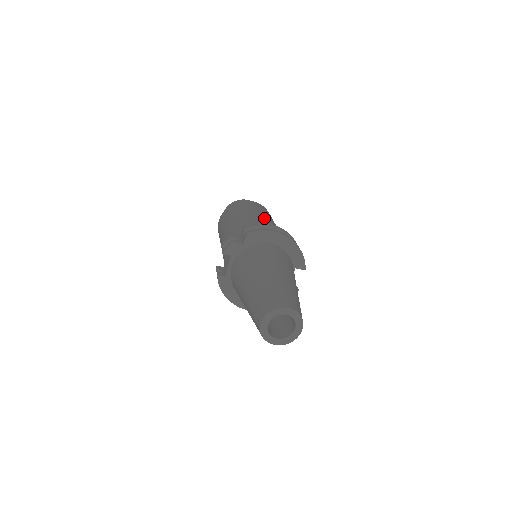
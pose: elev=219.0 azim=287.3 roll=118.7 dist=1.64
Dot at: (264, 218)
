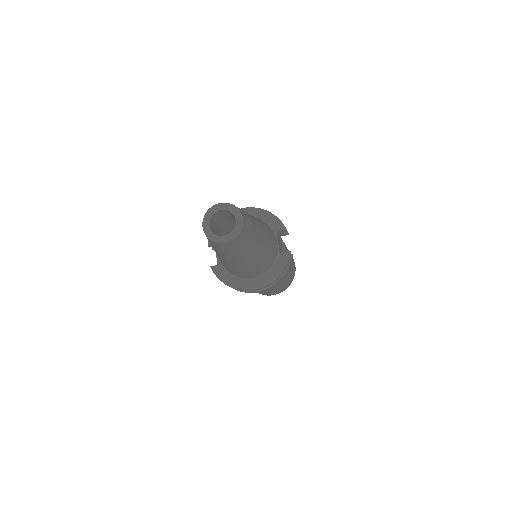
Dot at: occluded
